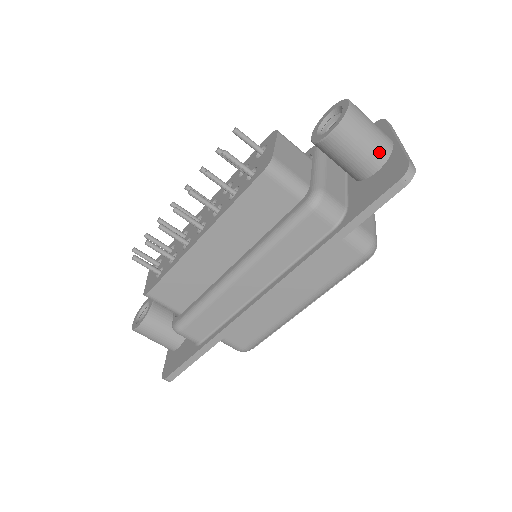
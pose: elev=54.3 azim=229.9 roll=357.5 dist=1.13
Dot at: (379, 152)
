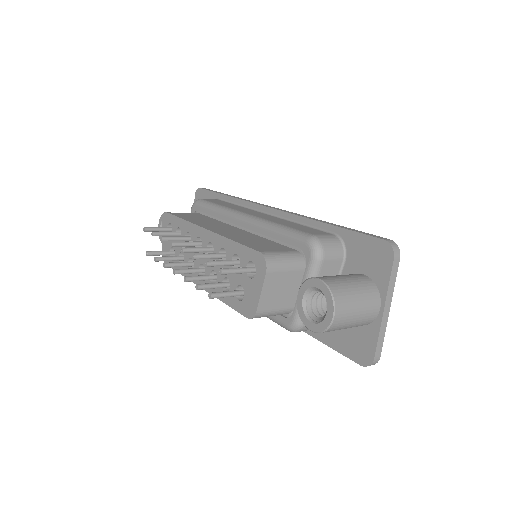
Dot at: occluded
